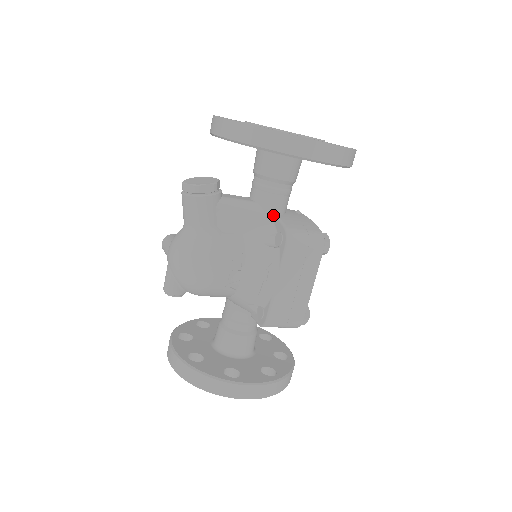
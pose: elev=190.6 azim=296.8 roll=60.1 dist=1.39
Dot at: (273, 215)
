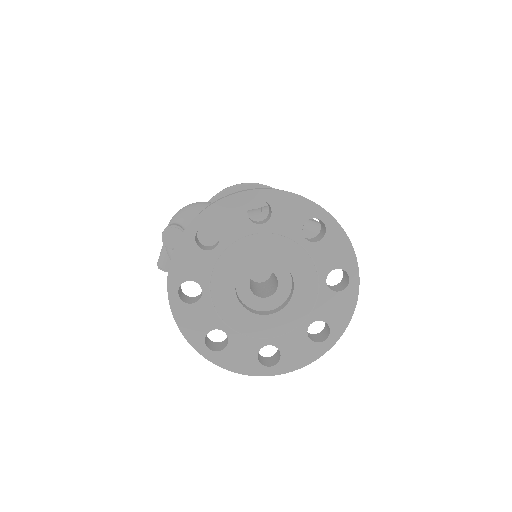
Dot at: occluded
